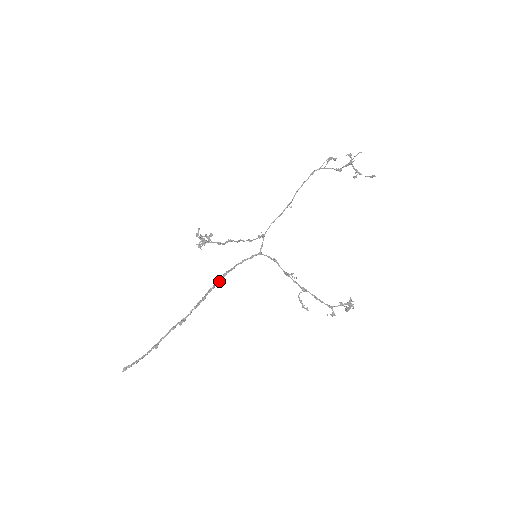
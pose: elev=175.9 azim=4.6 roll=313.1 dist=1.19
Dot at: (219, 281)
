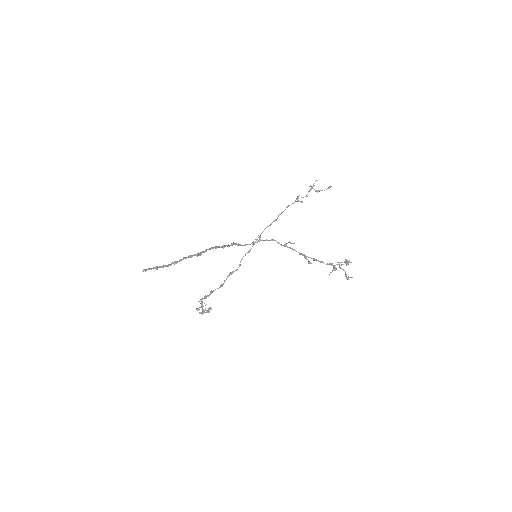
Dot at: (228, 245)
